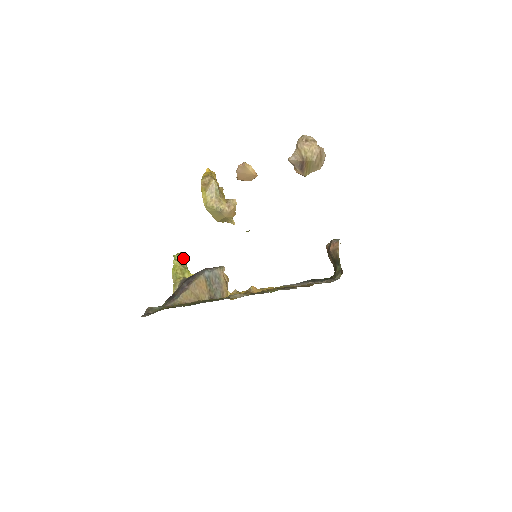
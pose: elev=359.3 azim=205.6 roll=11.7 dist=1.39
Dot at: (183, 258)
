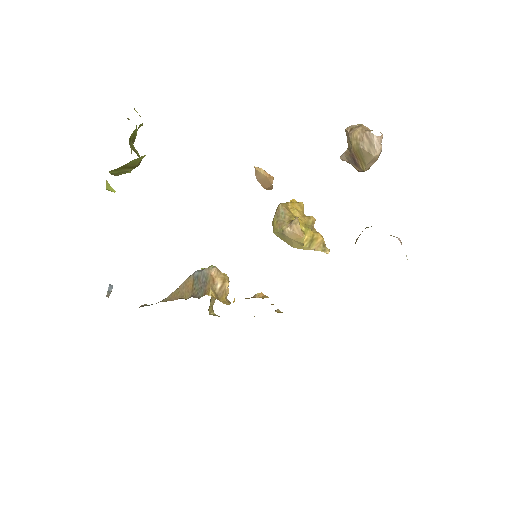
Dot at: occluded
